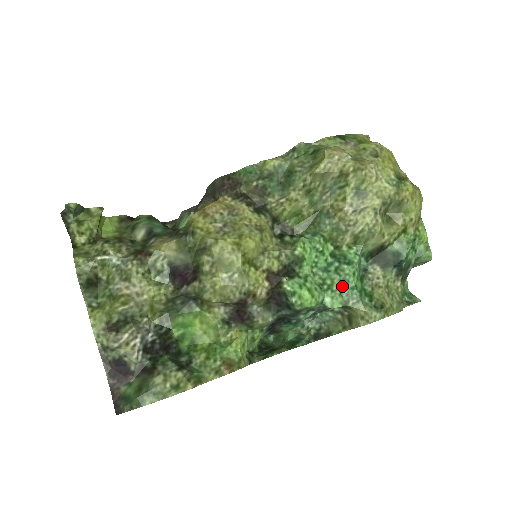
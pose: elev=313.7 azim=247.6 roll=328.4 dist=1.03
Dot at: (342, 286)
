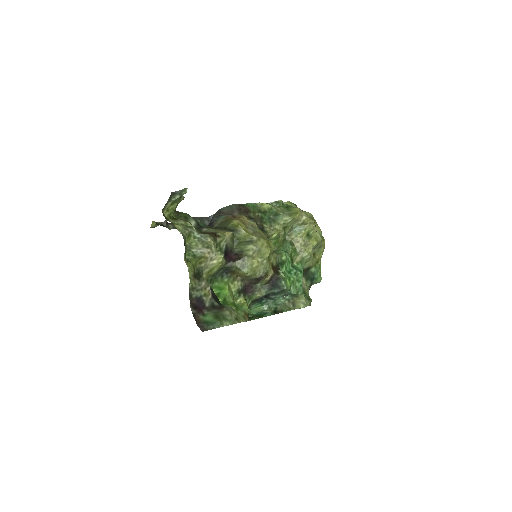
Dot at: (297, 283)
